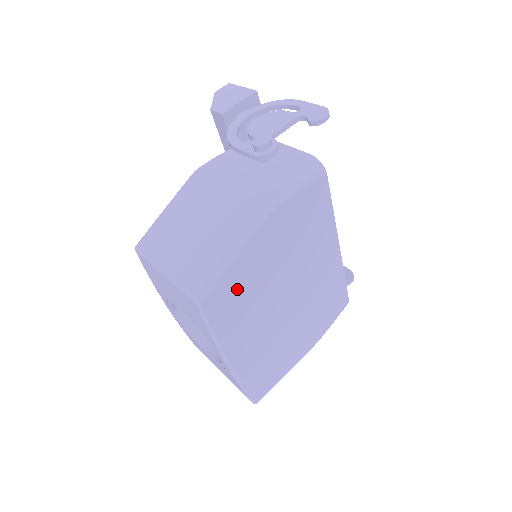
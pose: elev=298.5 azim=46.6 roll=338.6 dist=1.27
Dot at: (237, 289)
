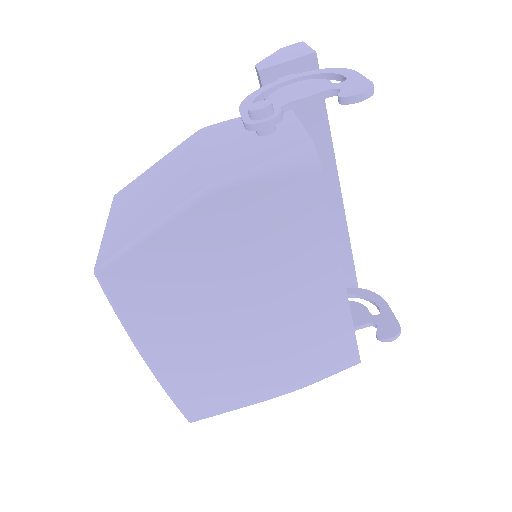
Dot at: (154, 275)
